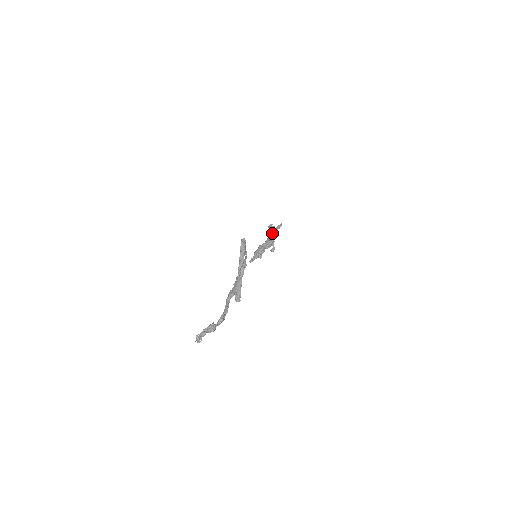
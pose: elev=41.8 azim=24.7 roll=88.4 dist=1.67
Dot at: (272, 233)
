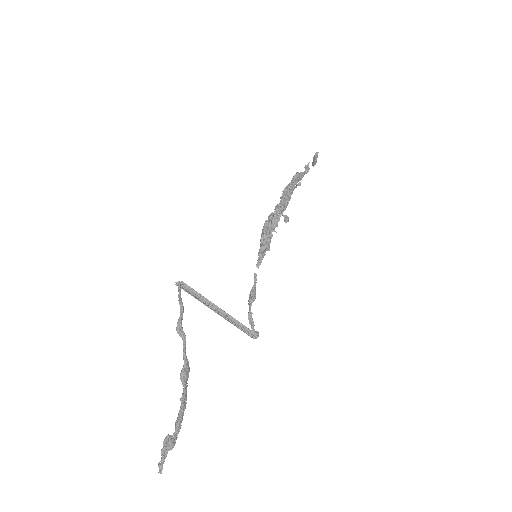
Dot at: (282, 194)
